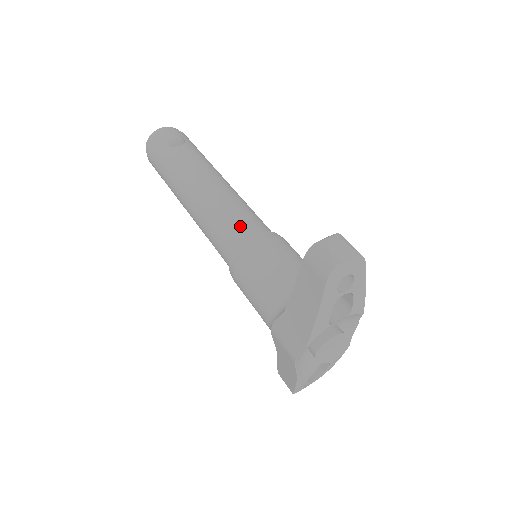
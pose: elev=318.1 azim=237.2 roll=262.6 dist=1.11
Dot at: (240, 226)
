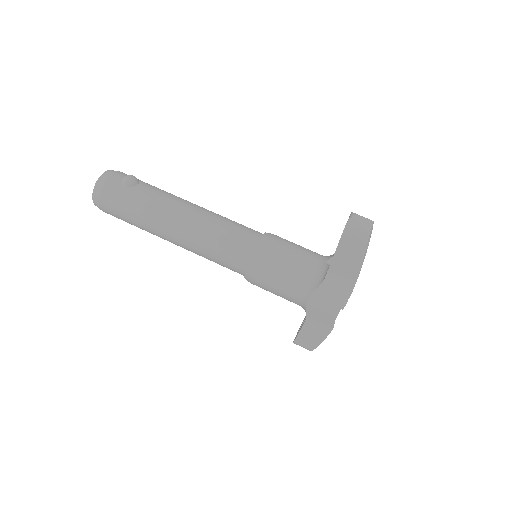
Dot at: (242, 235)
